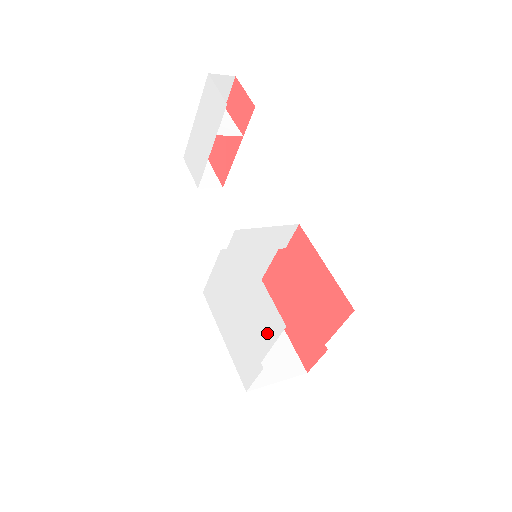
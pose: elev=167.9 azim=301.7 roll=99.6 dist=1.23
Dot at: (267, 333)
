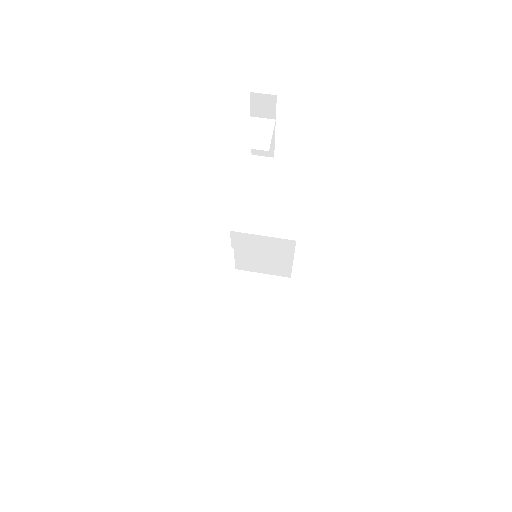
Dot at: occluded
